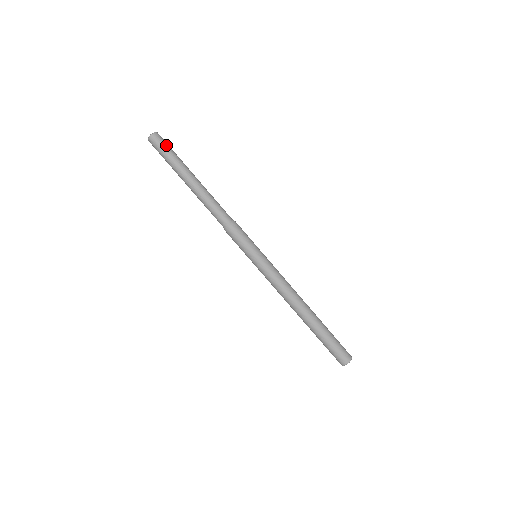
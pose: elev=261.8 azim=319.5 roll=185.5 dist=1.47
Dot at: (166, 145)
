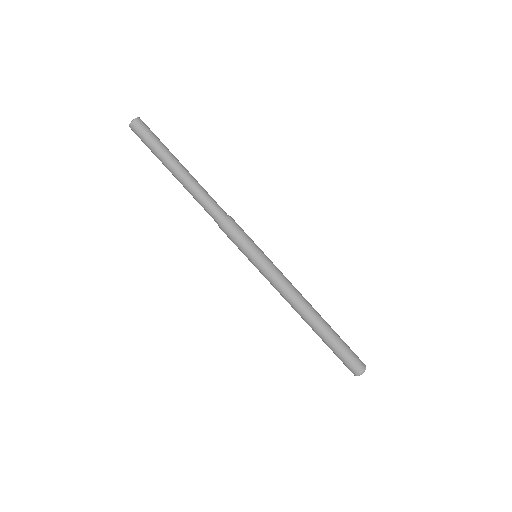
Dot at: (152, 132)
